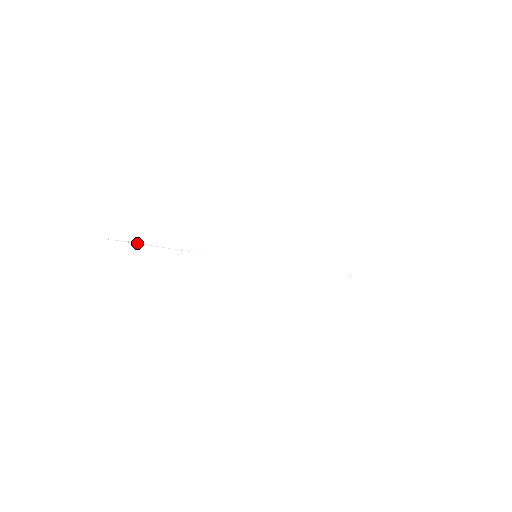
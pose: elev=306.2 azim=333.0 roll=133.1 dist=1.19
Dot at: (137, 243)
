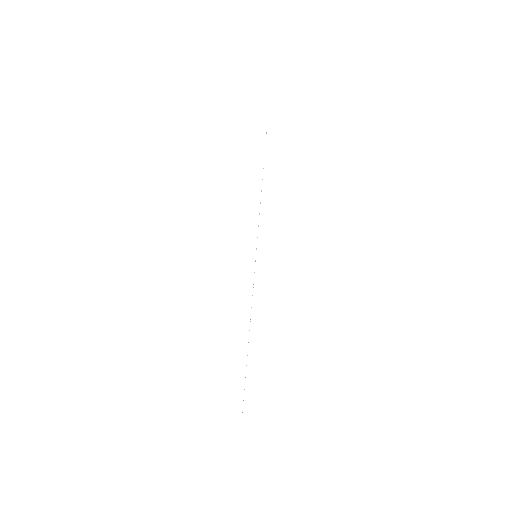
Dot at: occluded
